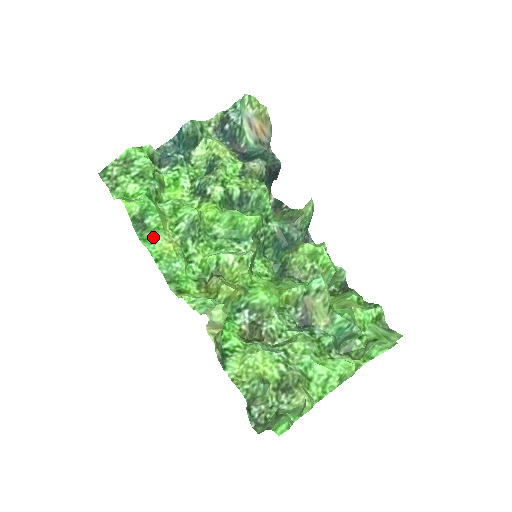
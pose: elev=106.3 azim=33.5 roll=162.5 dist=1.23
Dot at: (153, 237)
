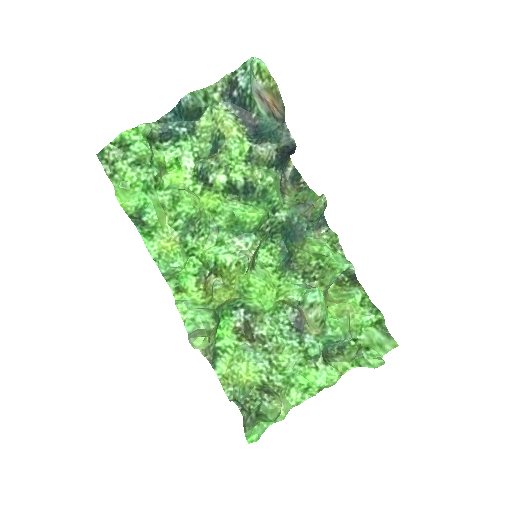
Dot at: (152, 234)
